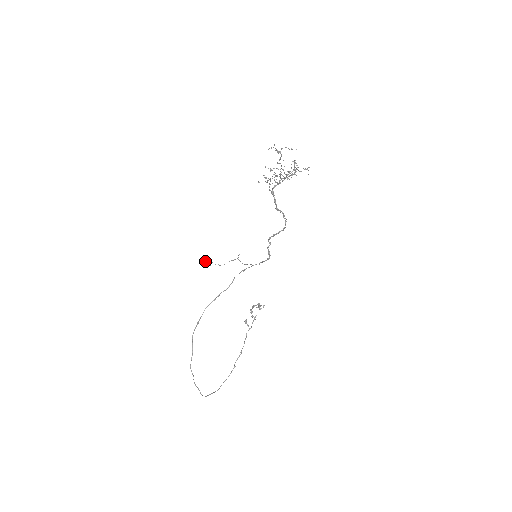
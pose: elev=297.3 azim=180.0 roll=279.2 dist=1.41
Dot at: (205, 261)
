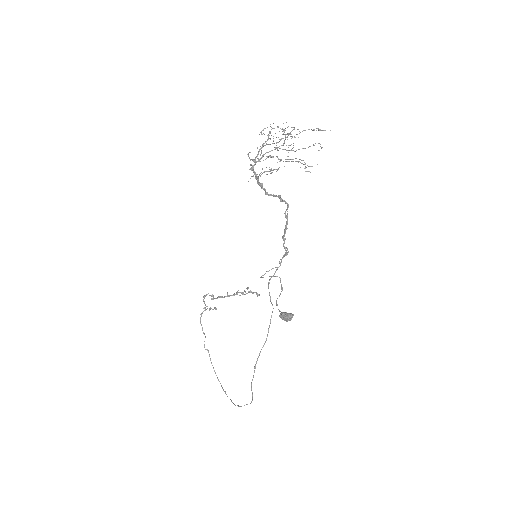
Dot at: (288, 320)
